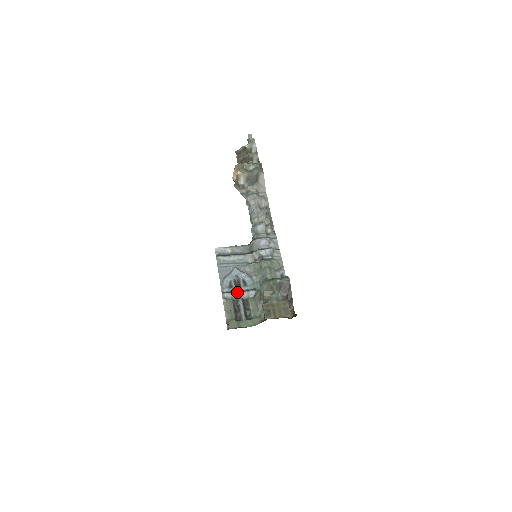
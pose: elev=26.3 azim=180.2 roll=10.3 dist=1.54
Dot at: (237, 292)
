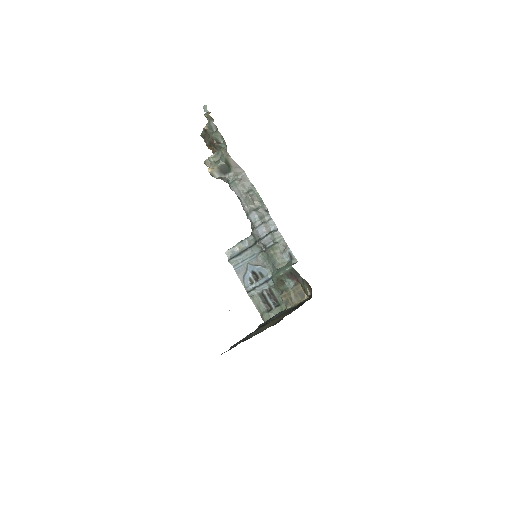
Dot at: (259, 286)
